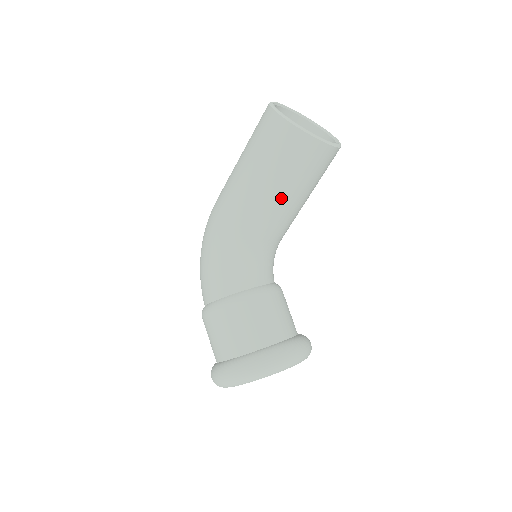
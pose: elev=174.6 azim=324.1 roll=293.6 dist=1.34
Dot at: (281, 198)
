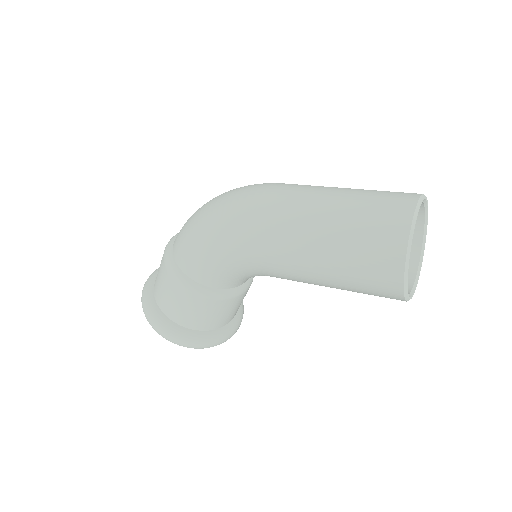
Dot at: (325, 286)
